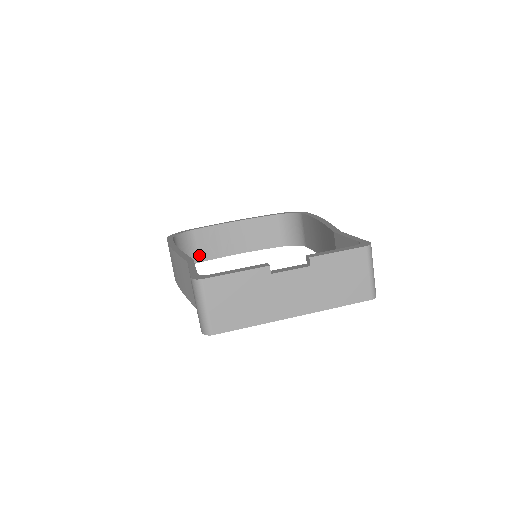
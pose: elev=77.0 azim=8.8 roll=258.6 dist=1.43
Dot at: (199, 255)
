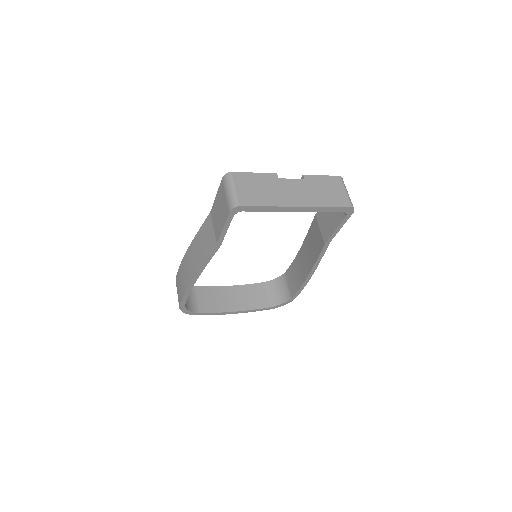
Dot at: (199, 307)
